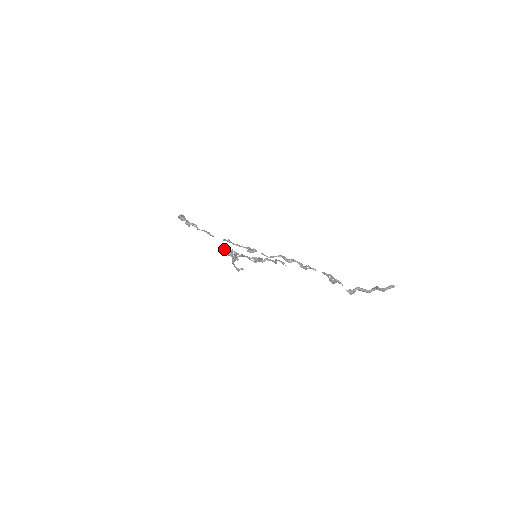
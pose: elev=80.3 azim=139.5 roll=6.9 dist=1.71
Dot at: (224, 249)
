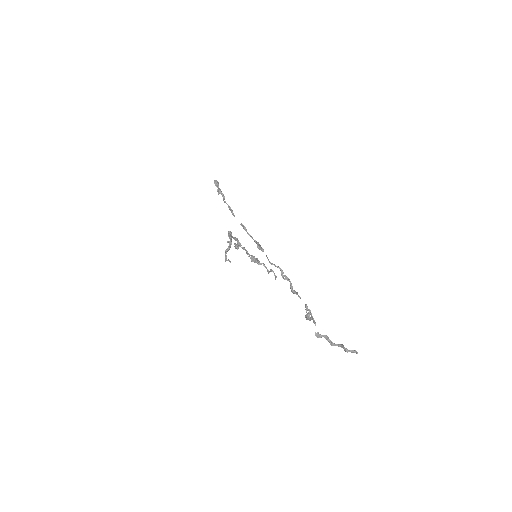
Dot at: (231, 233)
